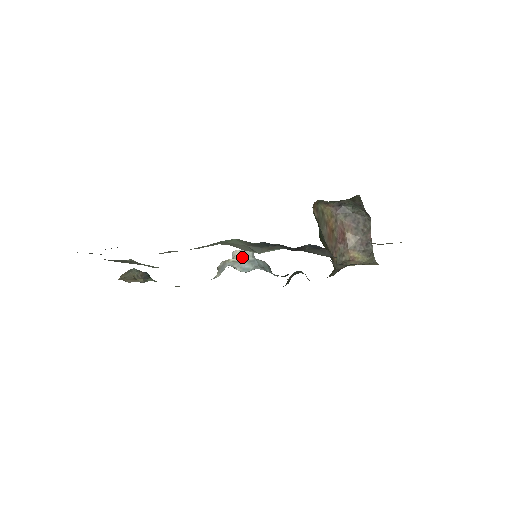
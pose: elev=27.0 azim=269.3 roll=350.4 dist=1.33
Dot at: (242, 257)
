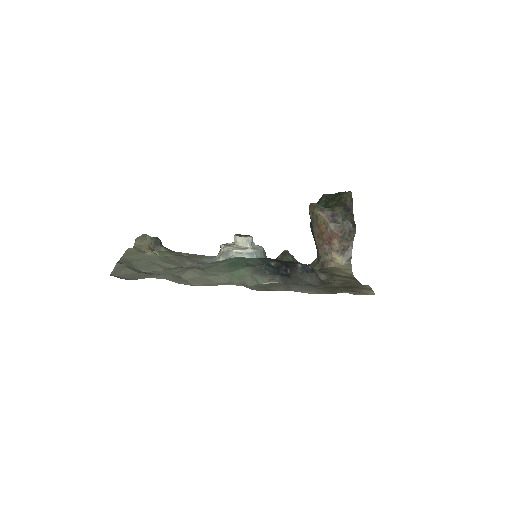
Dot at: (243, 244)
